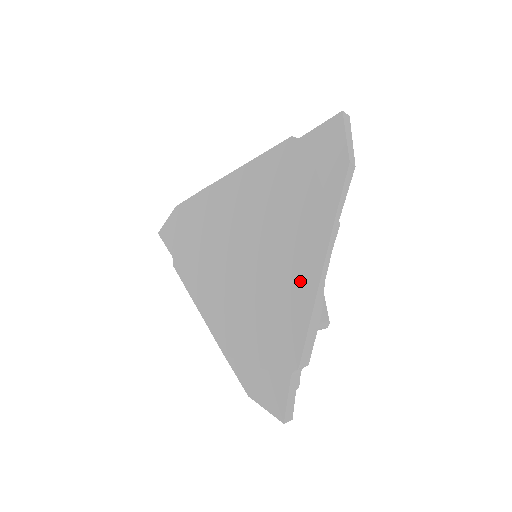
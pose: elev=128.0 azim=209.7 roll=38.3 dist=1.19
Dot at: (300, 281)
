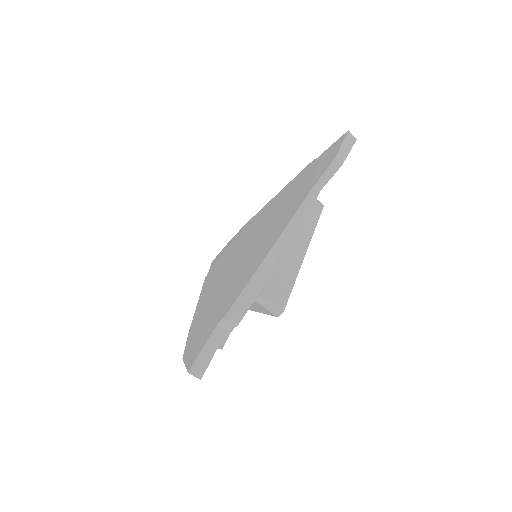
Dot at: (264, 250)
